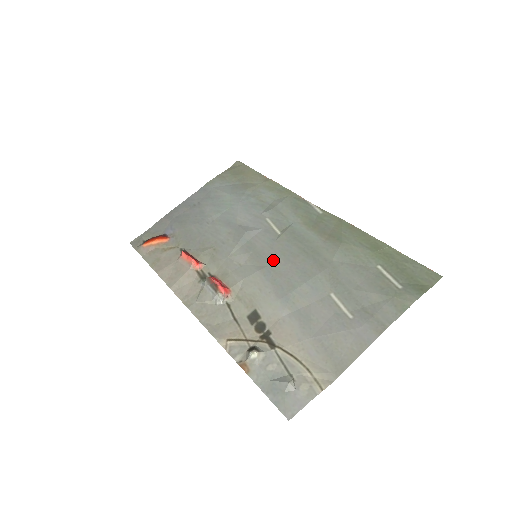
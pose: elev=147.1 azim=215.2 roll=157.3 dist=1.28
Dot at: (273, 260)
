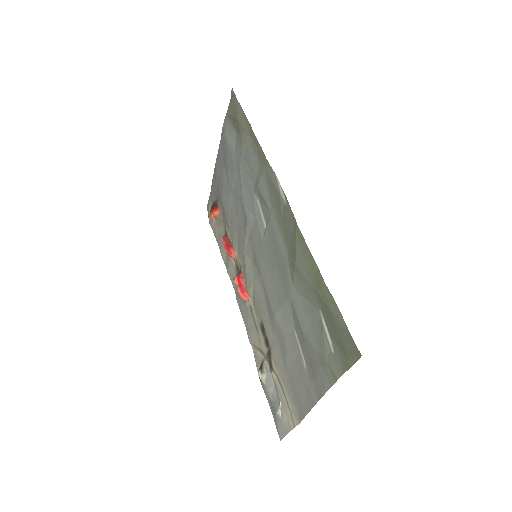
Dot at: (263, 268)
